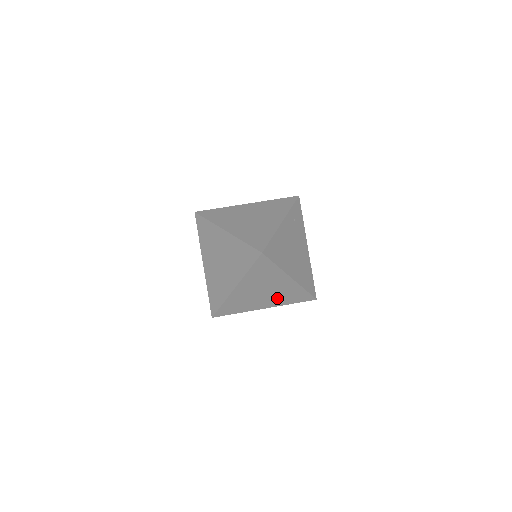
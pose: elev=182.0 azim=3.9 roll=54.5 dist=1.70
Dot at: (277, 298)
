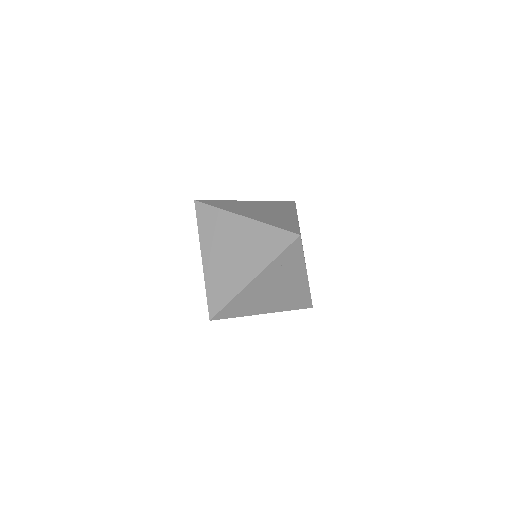
Dot at: occluded
